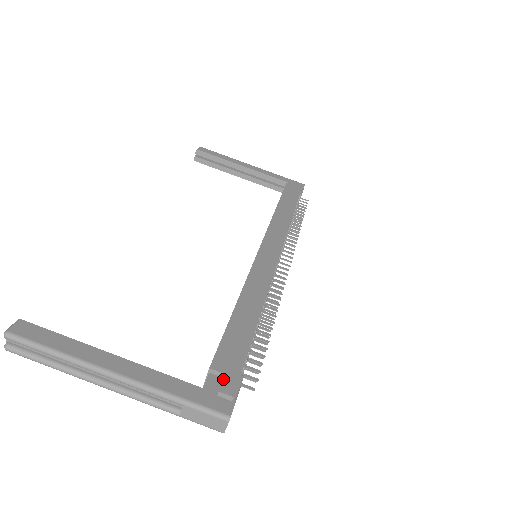
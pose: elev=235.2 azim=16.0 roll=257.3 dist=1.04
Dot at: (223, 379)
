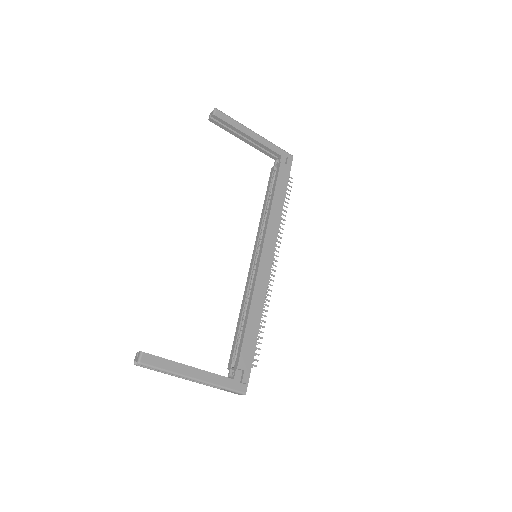
Dot at: (243, 374)
